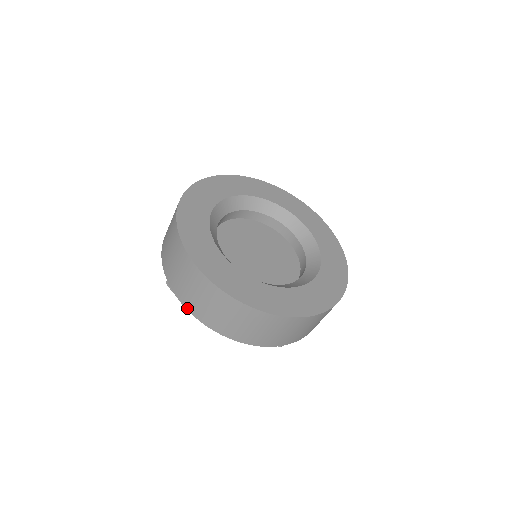
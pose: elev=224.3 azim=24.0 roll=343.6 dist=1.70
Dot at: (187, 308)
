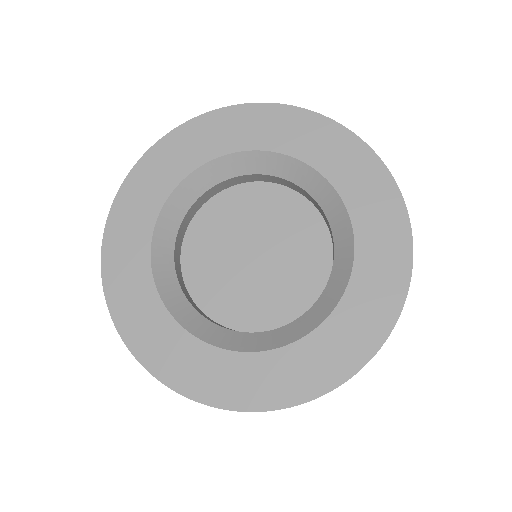
Dot at: occluded
